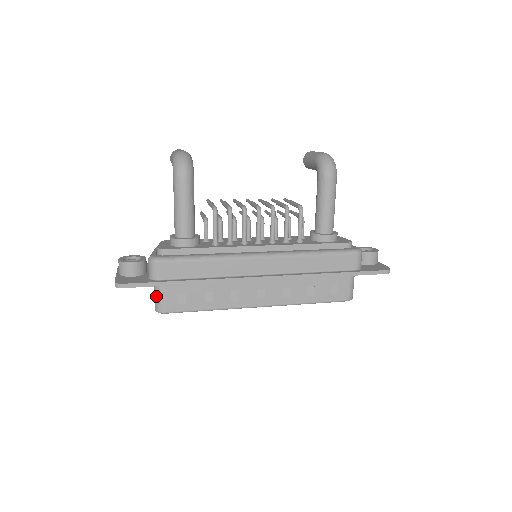
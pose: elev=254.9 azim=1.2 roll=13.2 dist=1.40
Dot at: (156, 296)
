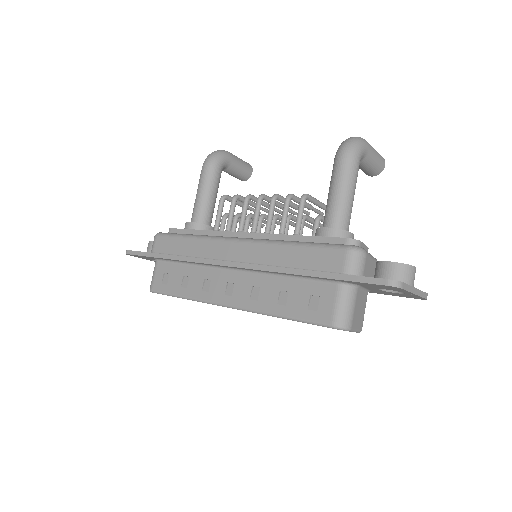
Dot at: (153, 274)
